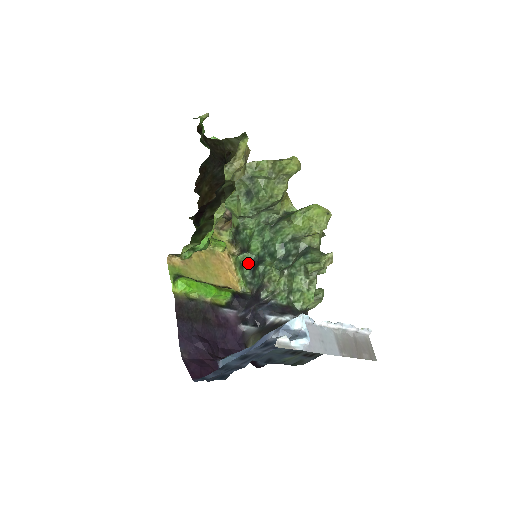
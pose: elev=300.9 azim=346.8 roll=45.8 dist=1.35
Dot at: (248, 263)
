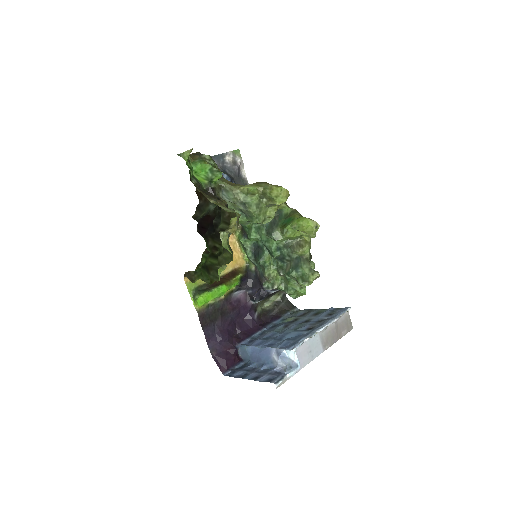
Dot at: (250, 247)
